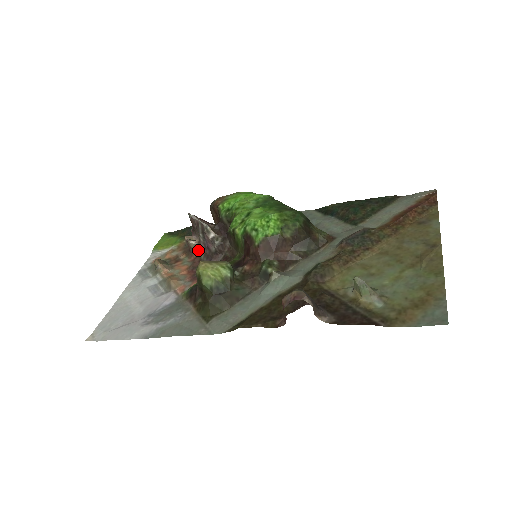
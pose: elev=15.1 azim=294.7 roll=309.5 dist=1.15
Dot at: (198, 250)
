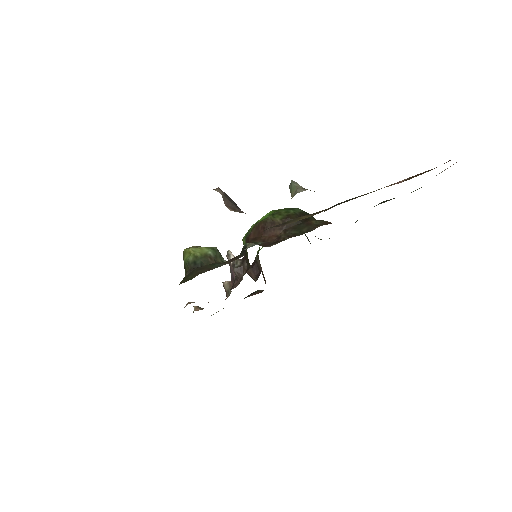
Dot at: (231, 291)
